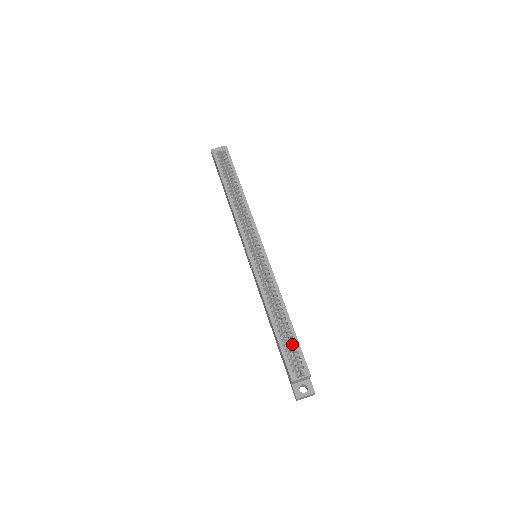
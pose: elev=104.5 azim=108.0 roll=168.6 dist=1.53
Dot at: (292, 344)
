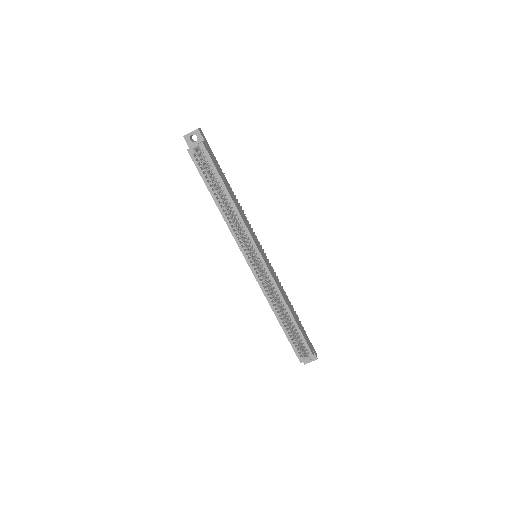
Dot at: (298, 336)
